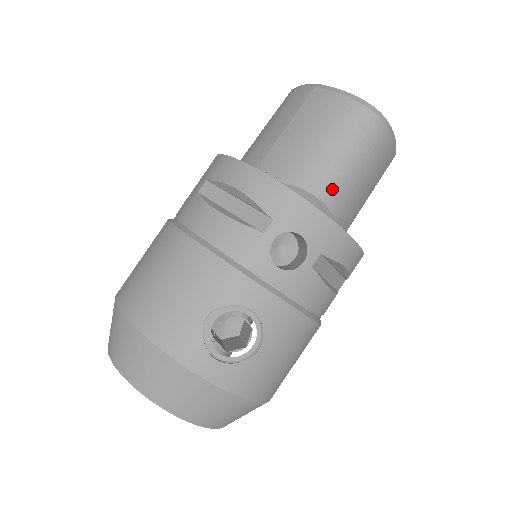
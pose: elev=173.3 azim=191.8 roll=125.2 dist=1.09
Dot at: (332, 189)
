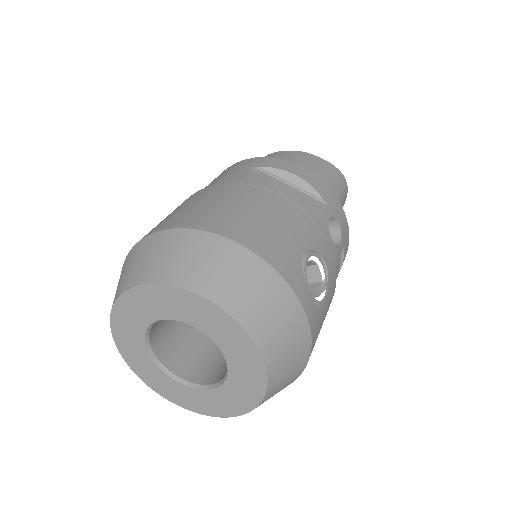
Dot at: occluded
